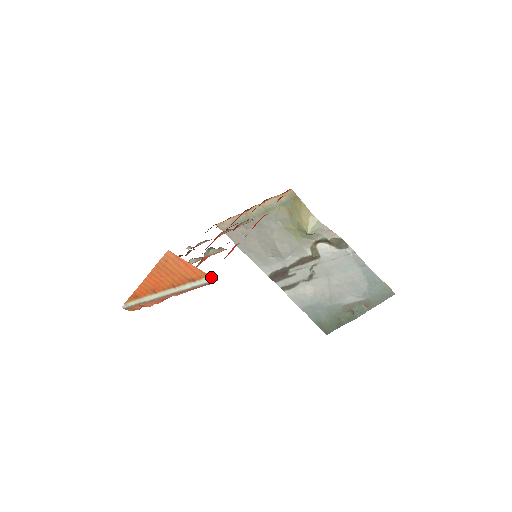
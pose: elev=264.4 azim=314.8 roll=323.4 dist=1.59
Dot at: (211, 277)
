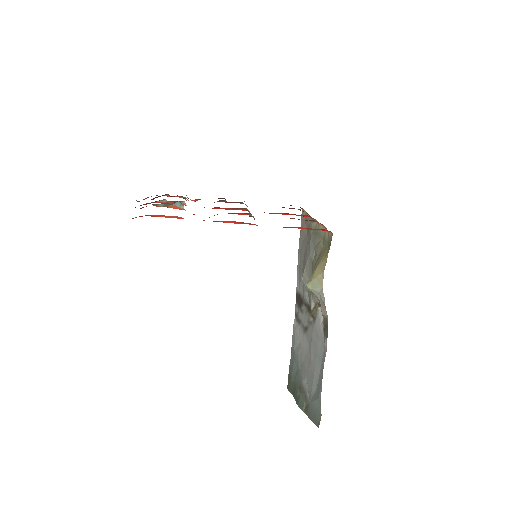
Dot at: occluded
